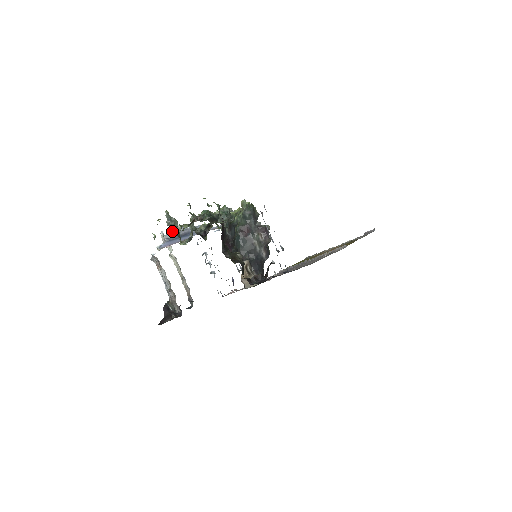
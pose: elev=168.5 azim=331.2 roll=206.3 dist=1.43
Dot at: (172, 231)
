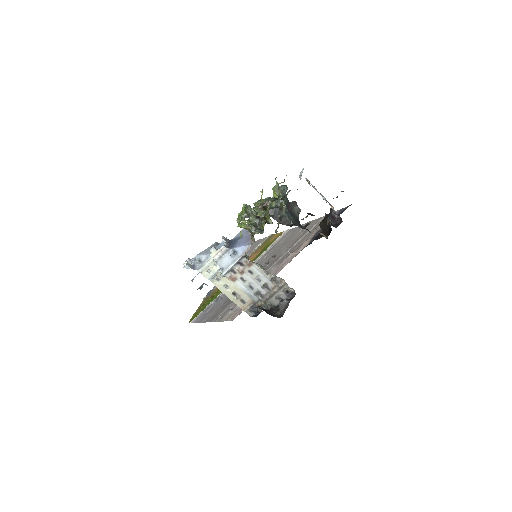
Dot at: occluded
